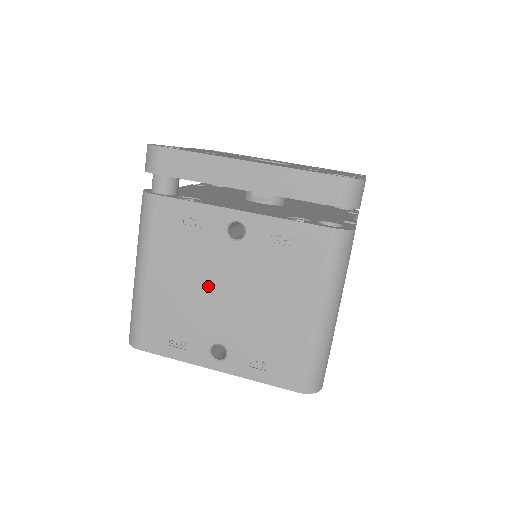
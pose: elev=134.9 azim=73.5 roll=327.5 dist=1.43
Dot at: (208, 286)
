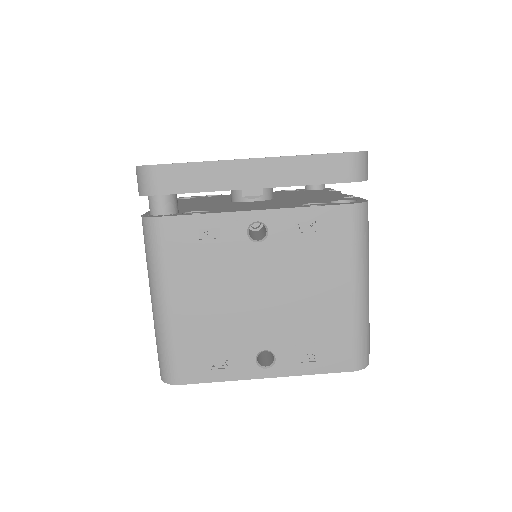
Dot at: (240, 296)
